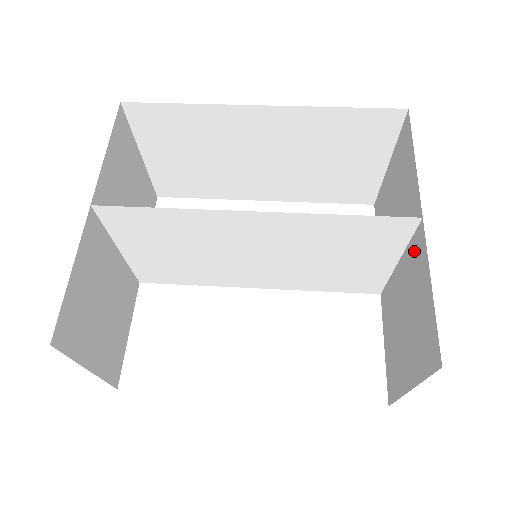
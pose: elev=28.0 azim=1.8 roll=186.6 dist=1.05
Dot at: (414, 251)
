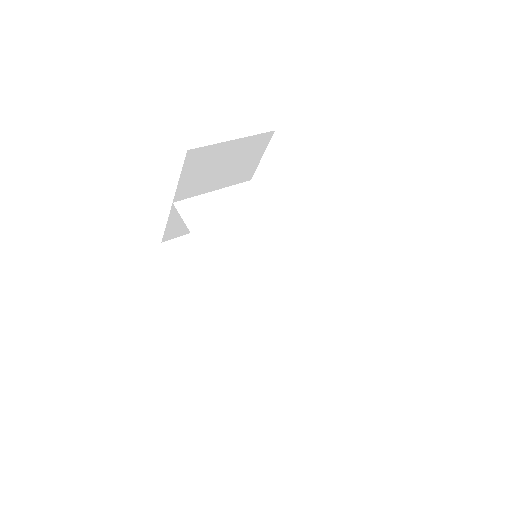
Dot at: occluded
